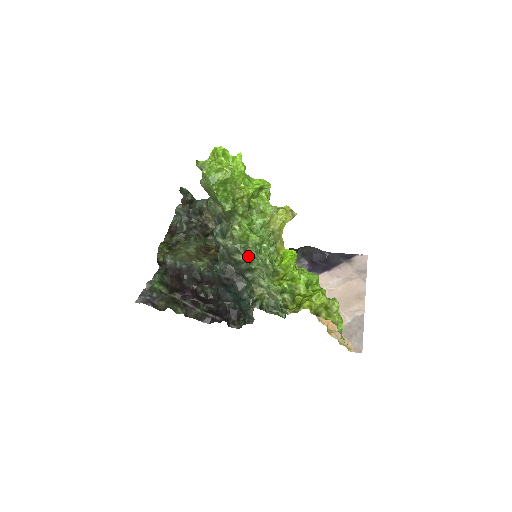
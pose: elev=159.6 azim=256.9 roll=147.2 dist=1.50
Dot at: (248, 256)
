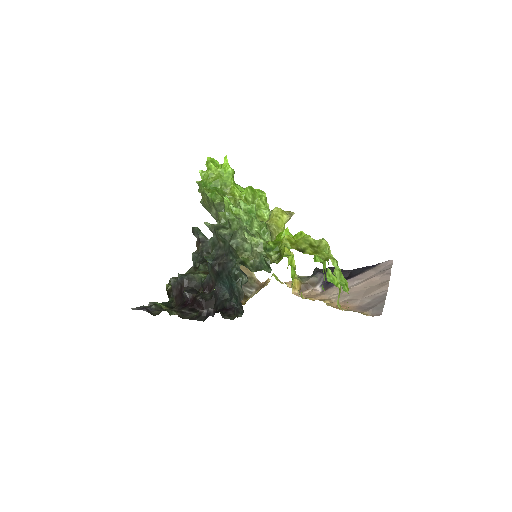
Dot at: (231, 225)
